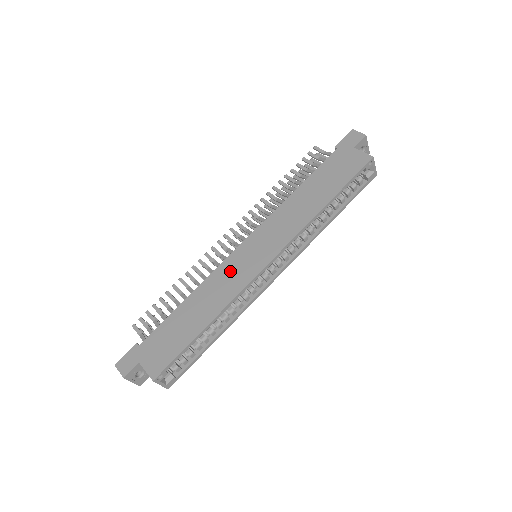
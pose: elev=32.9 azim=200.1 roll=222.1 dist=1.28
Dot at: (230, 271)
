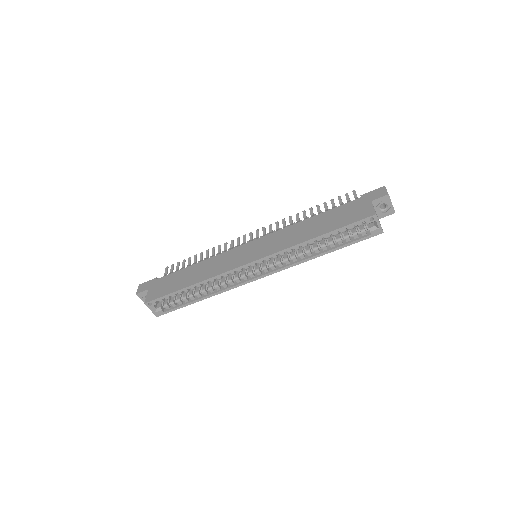
Dot at: (229, 257)
